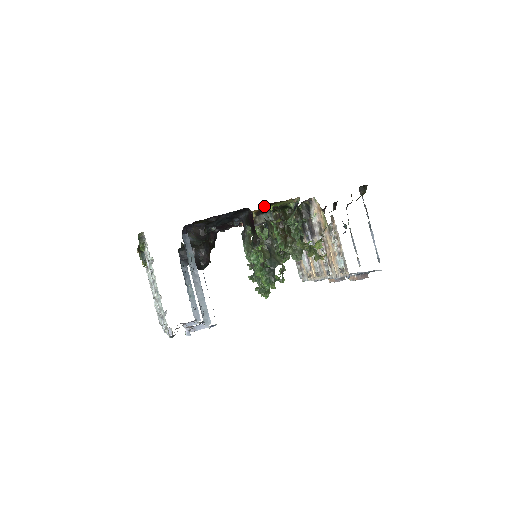
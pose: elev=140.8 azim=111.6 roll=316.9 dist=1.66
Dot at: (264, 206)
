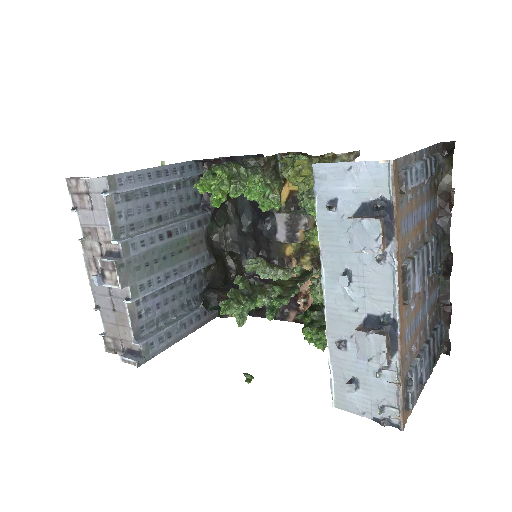
Dot at: occluded
